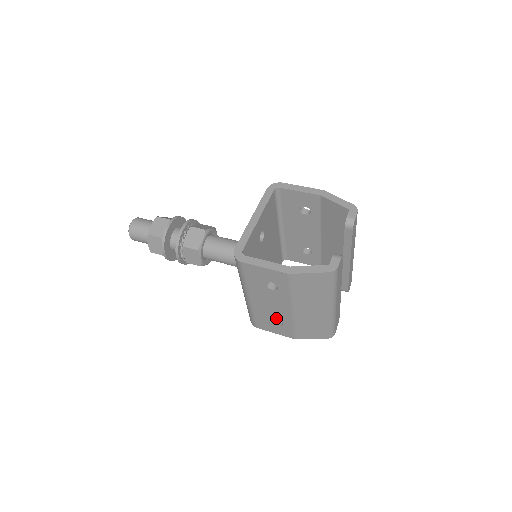
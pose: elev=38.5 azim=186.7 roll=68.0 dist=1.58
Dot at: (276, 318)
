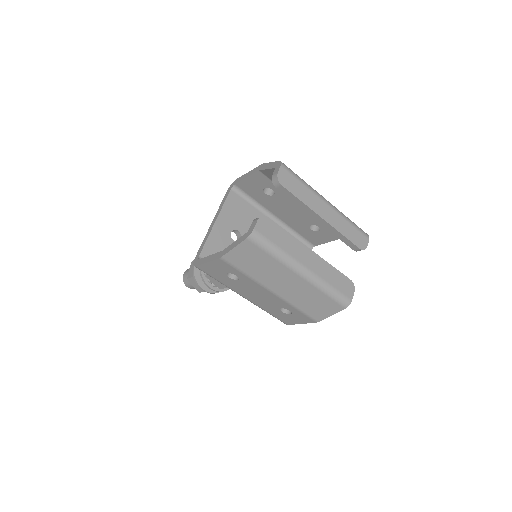
Dot at: (279, 307)
